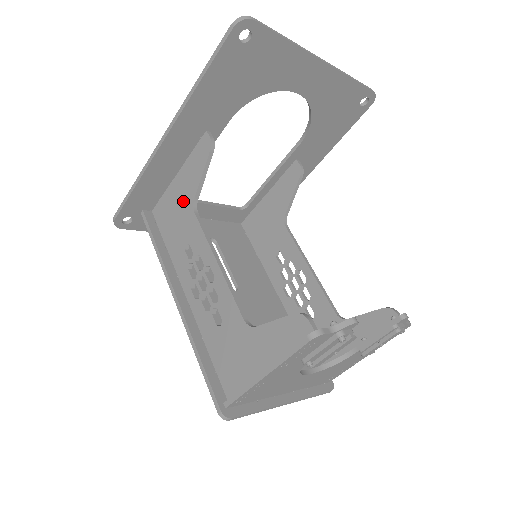
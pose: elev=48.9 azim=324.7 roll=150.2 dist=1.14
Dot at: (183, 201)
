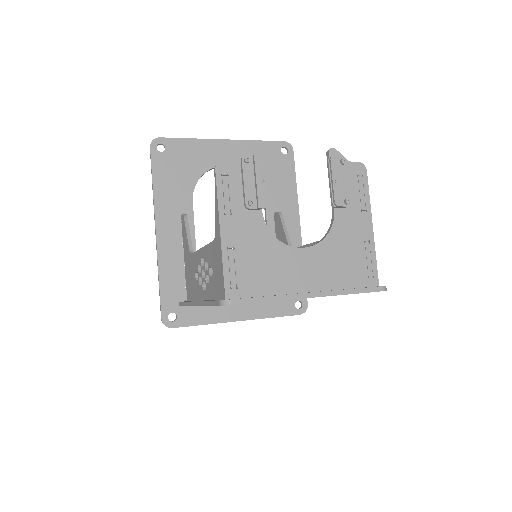
Dot at: (188, 262)
